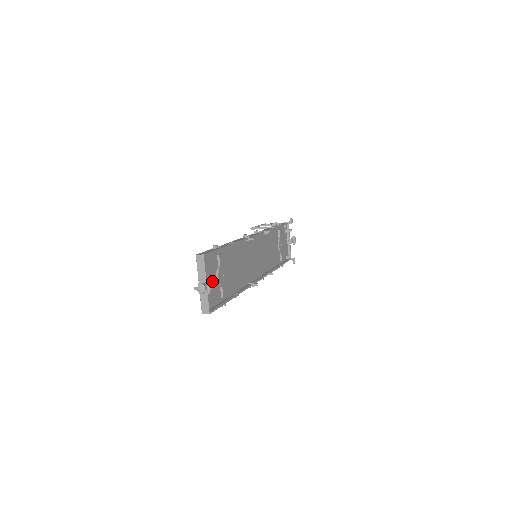
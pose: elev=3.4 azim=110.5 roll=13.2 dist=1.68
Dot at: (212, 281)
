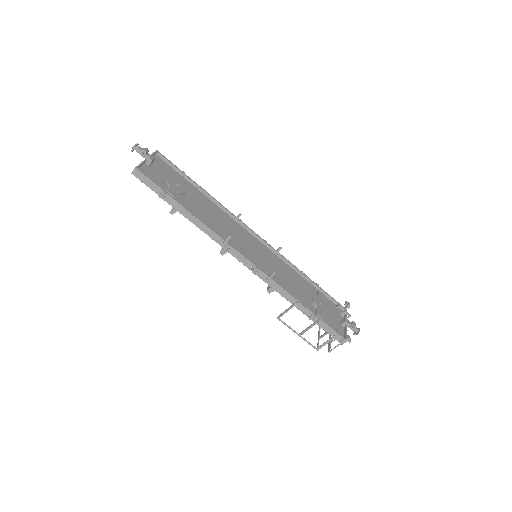
Dot at: (153, 157)
